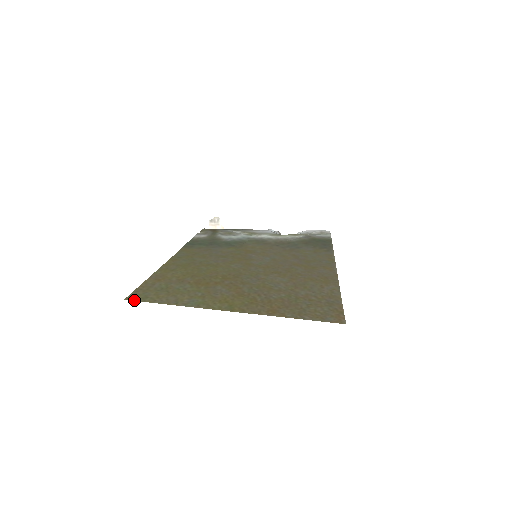
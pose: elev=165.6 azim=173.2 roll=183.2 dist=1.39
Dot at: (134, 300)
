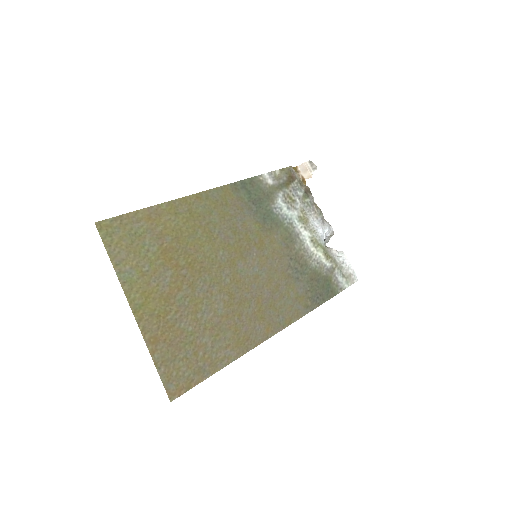
Dot at: (99, 231)
